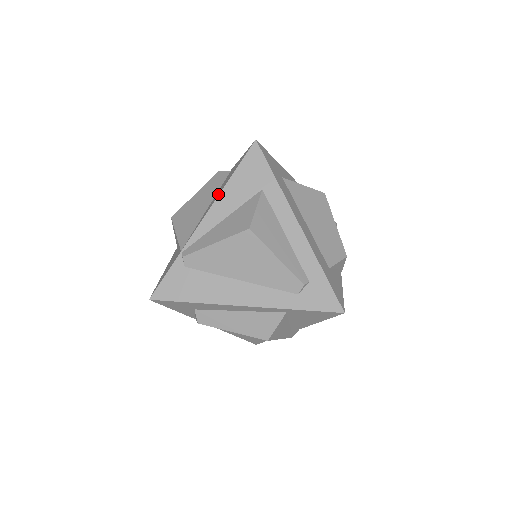
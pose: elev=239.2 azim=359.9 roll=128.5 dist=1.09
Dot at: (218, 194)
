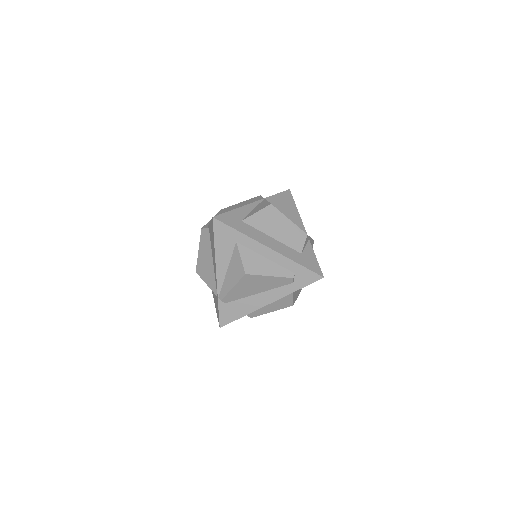
Dot at: (214, 257)
